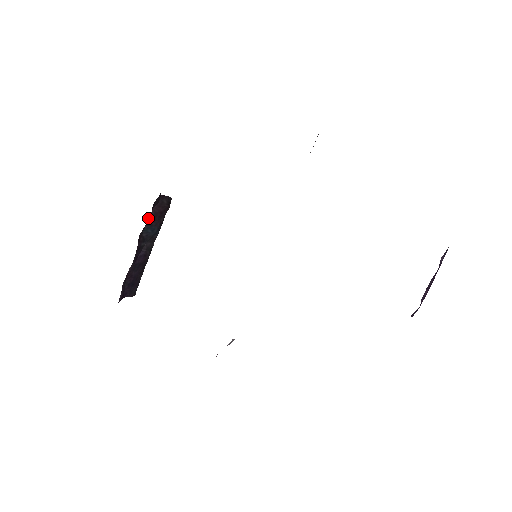
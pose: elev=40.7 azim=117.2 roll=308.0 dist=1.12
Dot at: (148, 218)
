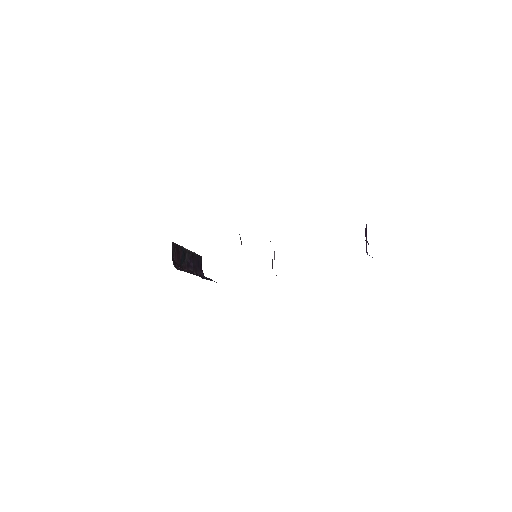
Dot at: (178, 264)
